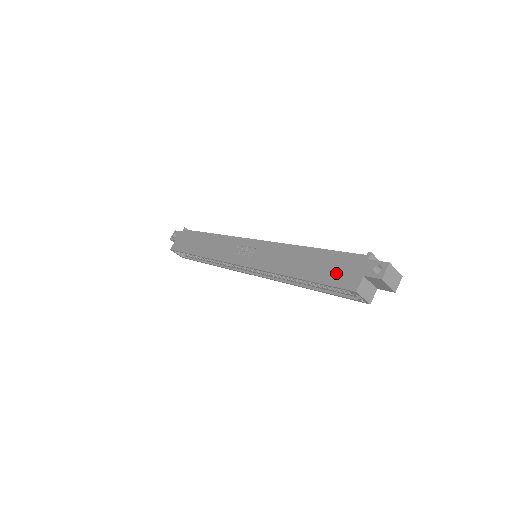
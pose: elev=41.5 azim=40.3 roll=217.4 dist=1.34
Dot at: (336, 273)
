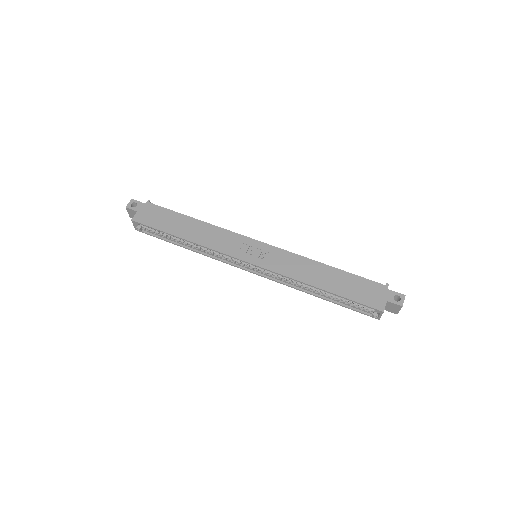
Dot at: (362, 294)
